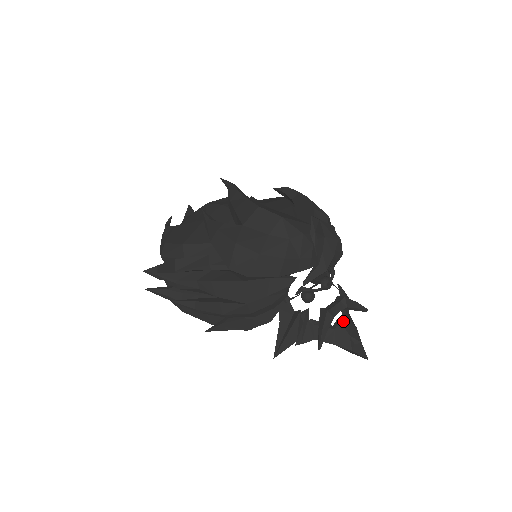
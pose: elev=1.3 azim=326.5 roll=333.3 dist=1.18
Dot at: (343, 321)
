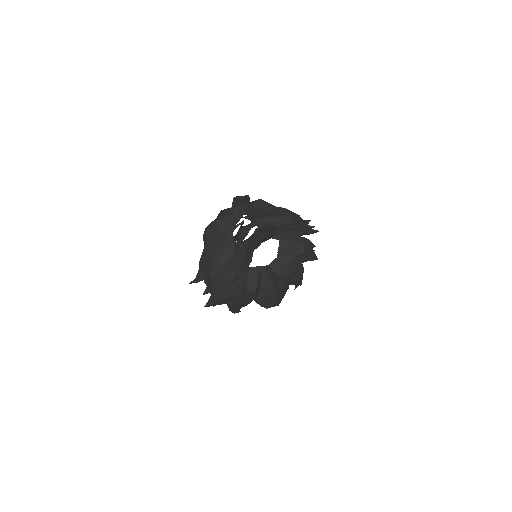
Dot at: (259, 228)
